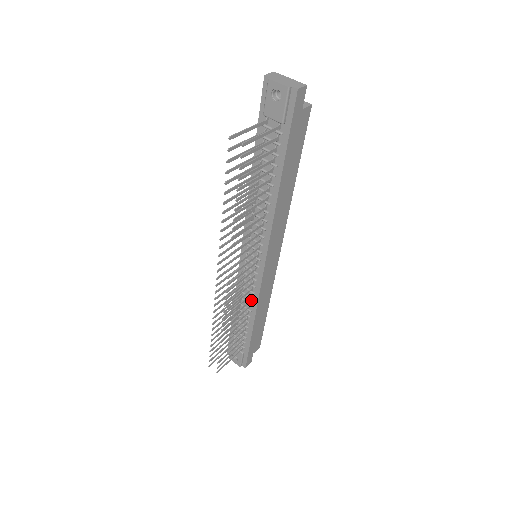
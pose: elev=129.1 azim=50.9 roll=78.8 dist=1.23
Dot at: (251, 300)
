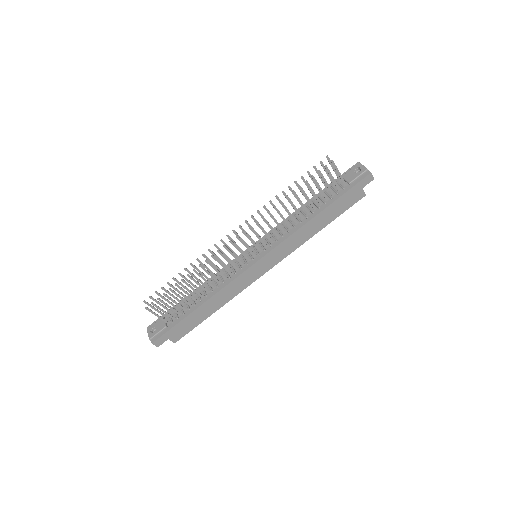
Dot at: (221, 283)
